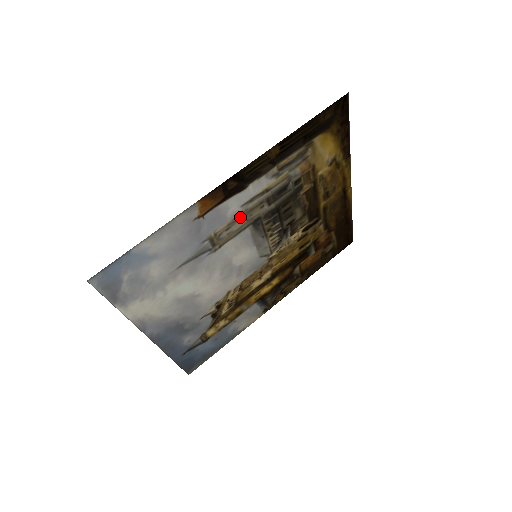
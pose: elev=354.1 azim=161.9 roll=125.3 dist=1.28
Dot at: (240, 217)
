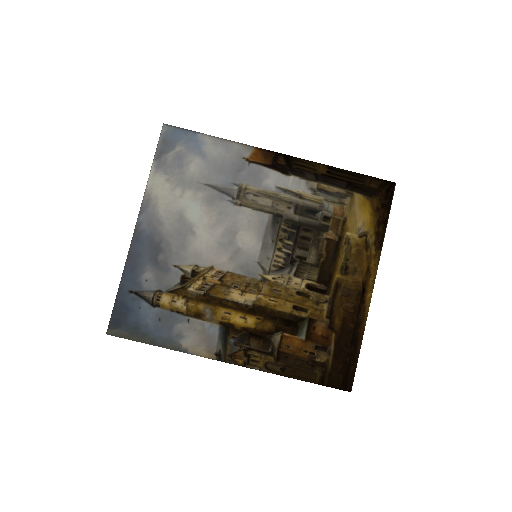
Dot at: (270, 196)
